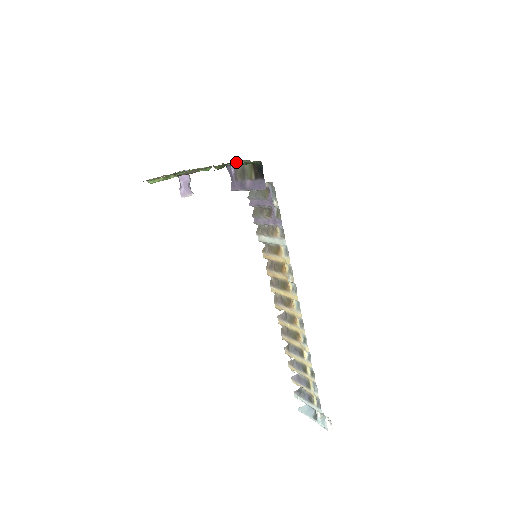
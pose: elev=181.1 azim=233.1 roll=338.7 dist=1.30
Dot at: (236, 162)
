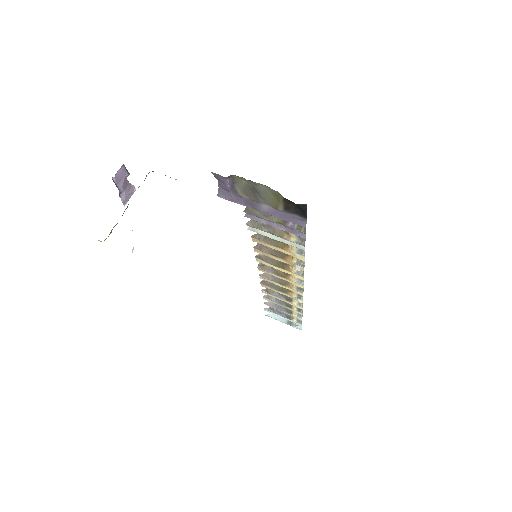
Dot at: occluded
